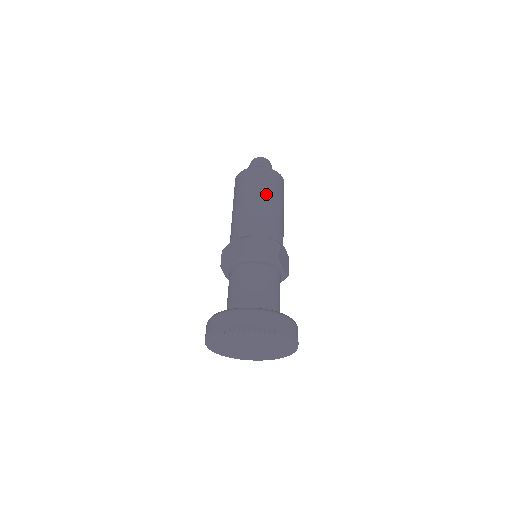
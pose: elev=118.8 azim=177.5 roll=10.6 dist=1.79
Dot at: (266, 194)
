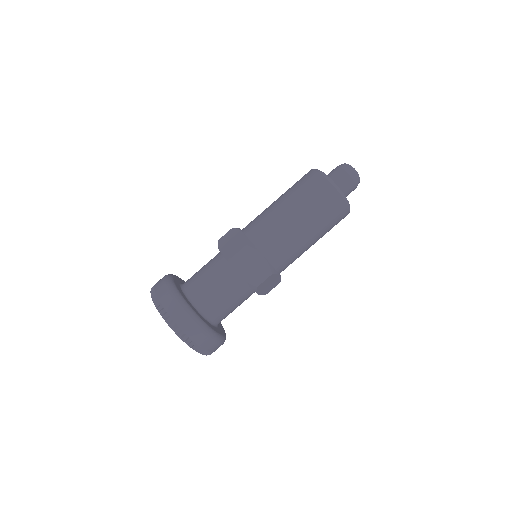
Dot at: occluded
